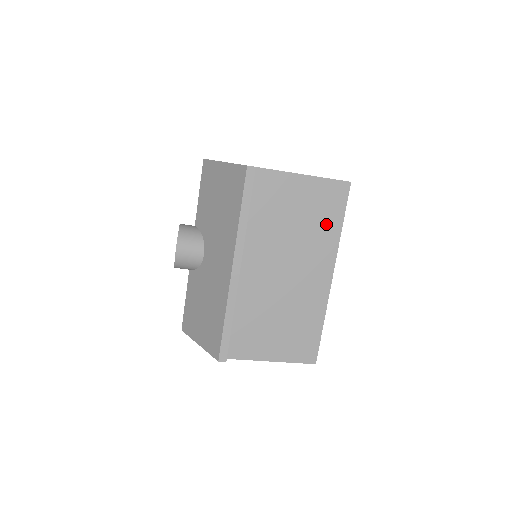
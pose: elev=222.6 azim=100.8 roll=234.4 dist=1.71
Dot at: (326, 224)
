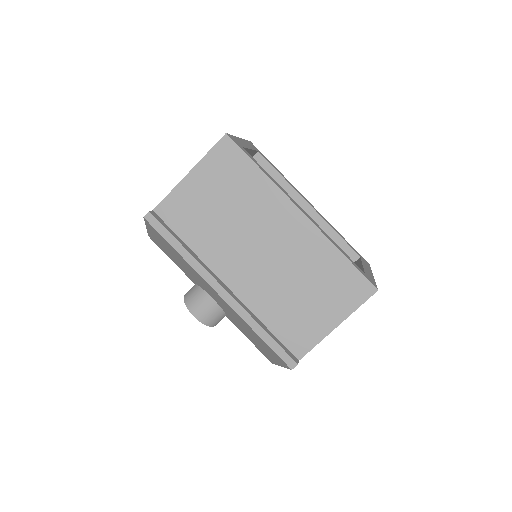
Dot at: (247, 183)
